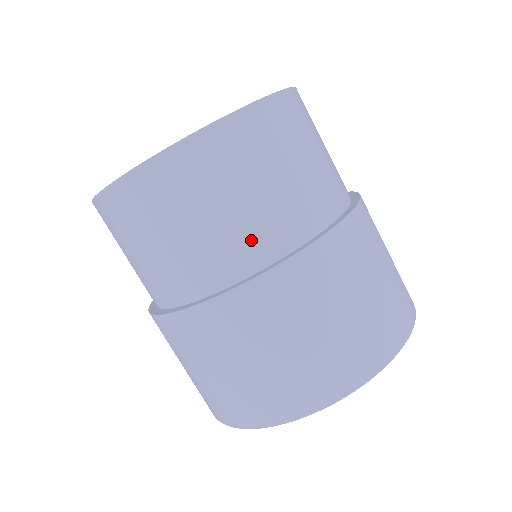
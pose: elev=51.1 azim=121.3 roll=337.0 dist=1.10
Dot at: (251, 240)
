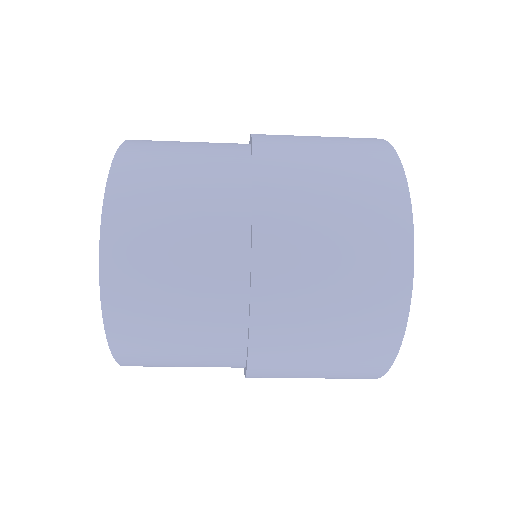
Dot at: (217, 323)
